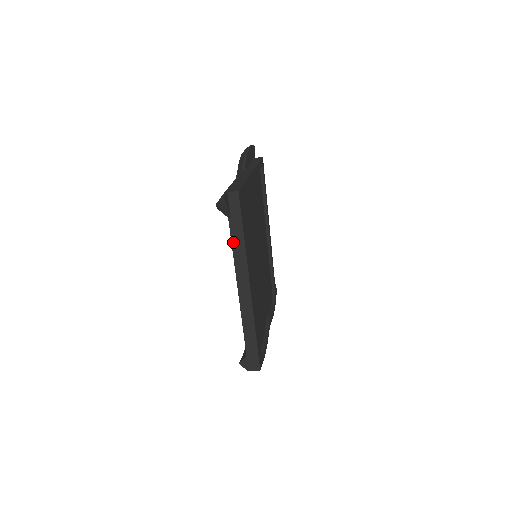
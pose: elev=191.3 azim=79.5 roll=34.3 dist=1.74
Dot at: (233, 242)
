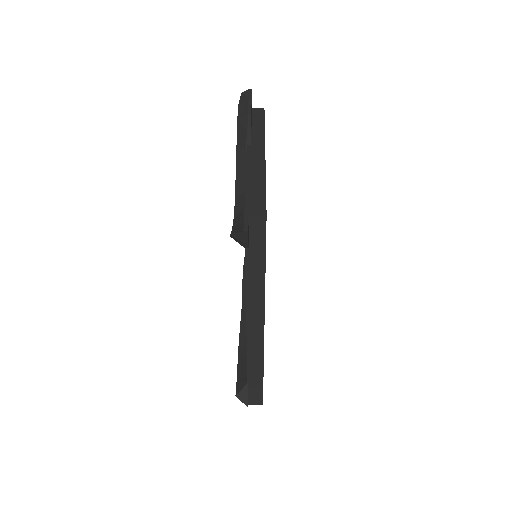
Dot at: (248, 277)
